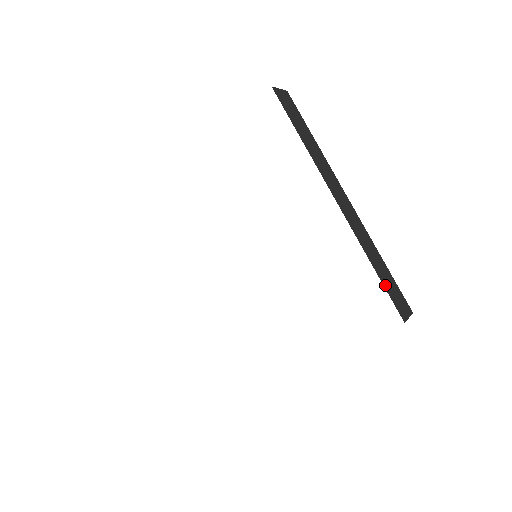
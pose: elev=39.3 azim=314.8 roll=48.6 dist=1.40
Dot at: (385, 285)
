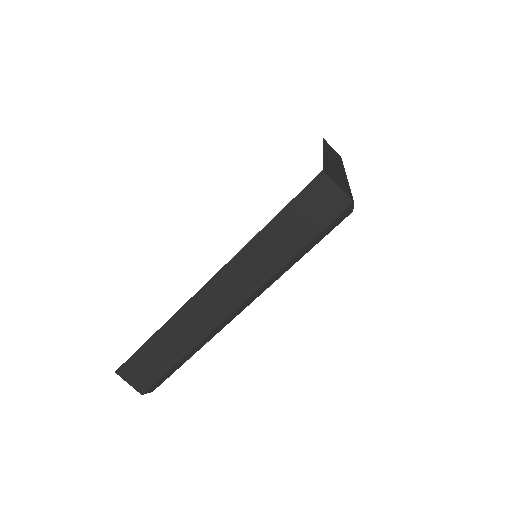
Dot at: (326, 166)
